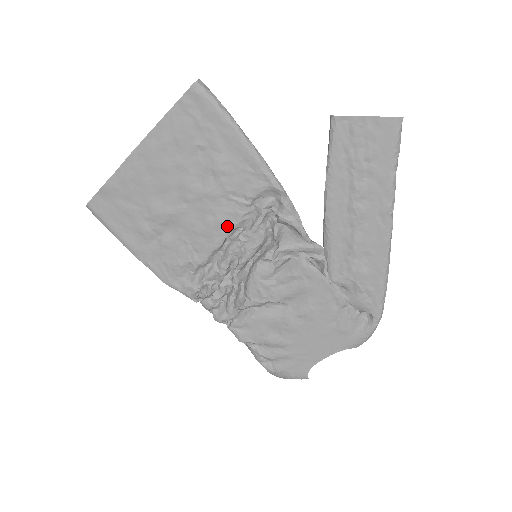
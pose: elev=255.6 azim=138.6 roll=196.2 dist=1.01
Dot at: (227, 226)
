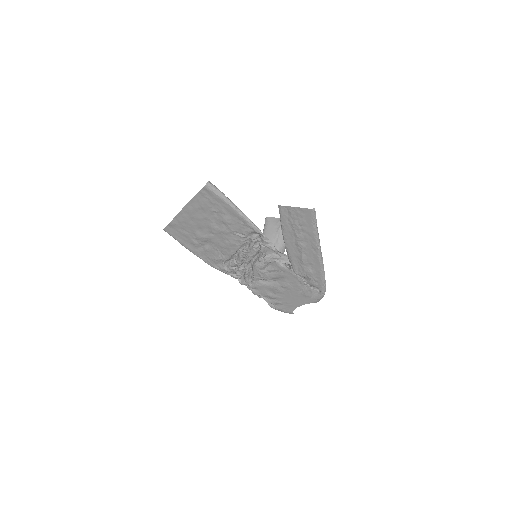
Dot at: (236, 245)
